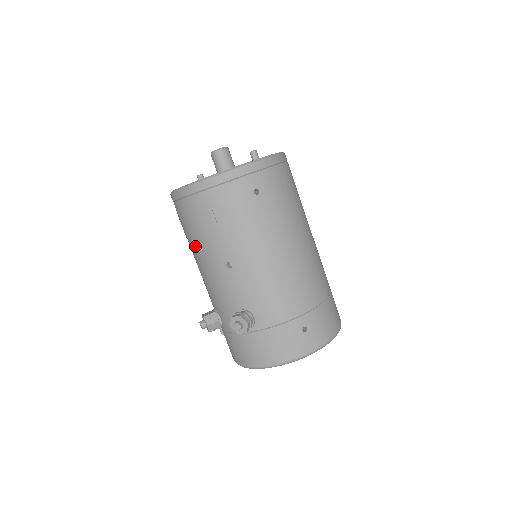
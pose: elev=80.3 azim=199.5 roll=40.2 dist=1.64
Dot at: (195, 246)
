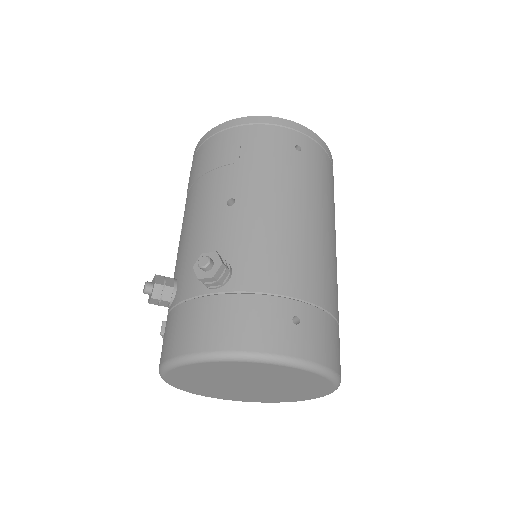
Dot at: (196, 189)
